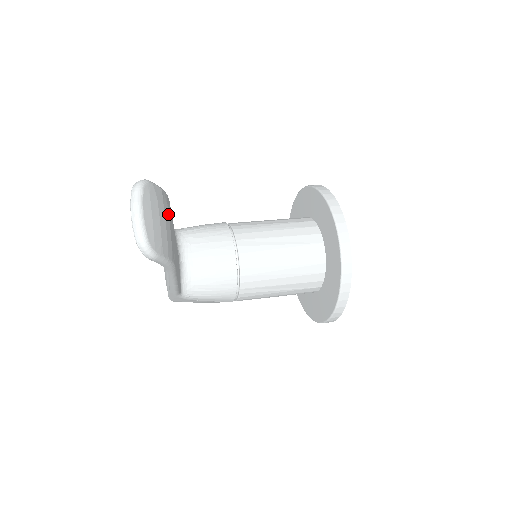
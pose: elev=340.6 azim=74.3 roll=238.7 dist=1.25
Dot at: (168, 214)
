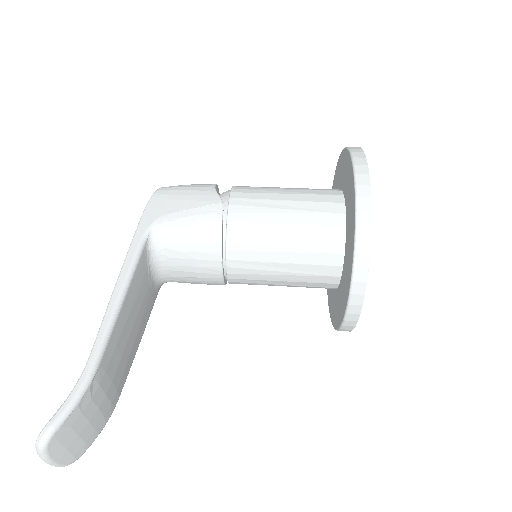
Dot at: (93, 404)
